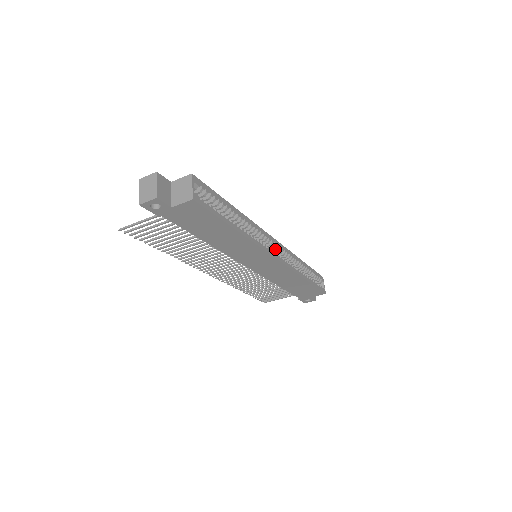
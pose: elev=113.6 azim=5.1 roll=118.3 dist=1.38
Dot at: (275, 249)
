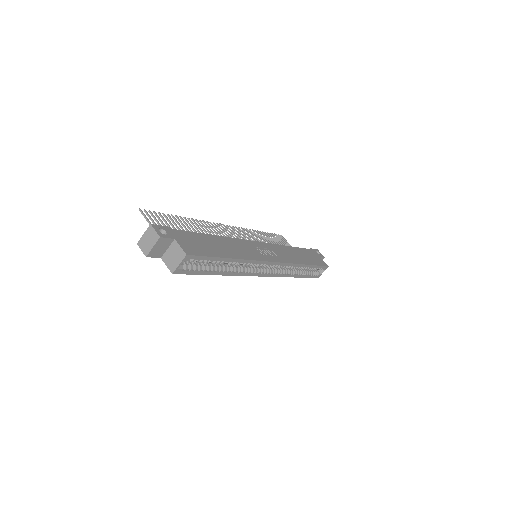
Dot at: (271, 266)
